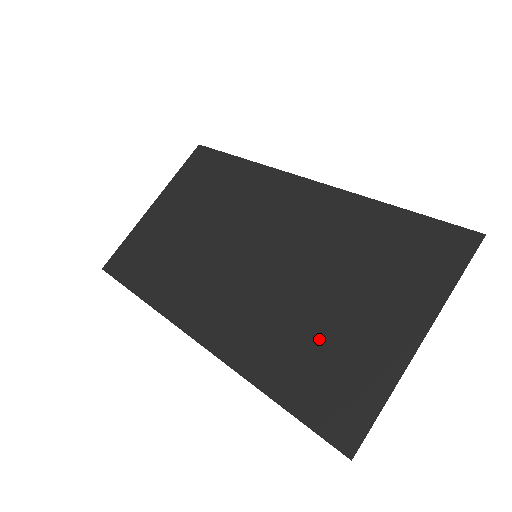
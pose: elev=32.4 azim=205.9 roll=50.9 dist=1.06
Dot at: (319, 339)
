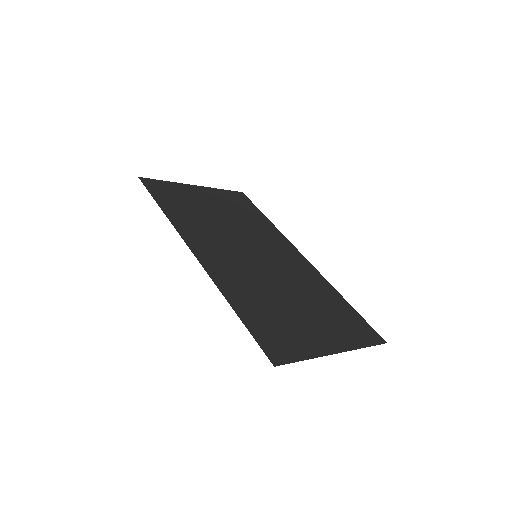
Dot at: (279, 311)
